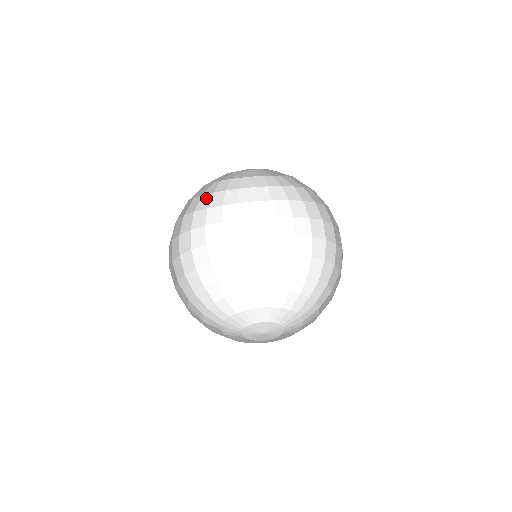
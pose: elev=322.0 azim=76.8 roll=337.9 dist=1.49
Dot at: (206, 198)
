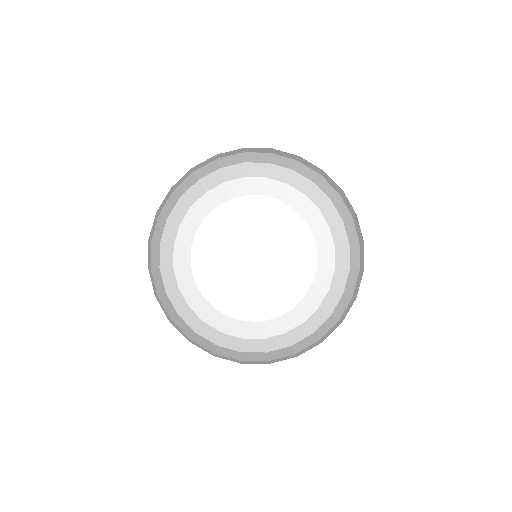
Dot at: occluded
